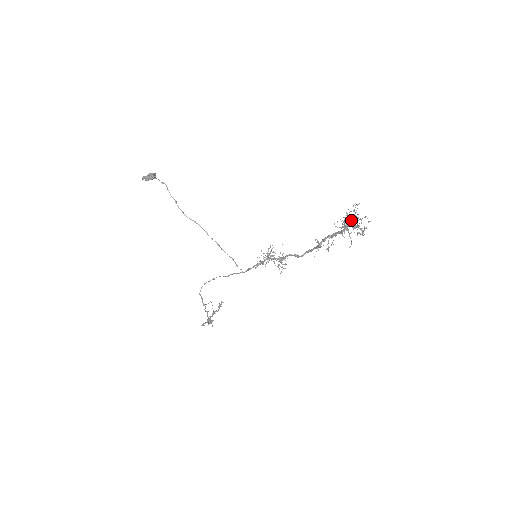
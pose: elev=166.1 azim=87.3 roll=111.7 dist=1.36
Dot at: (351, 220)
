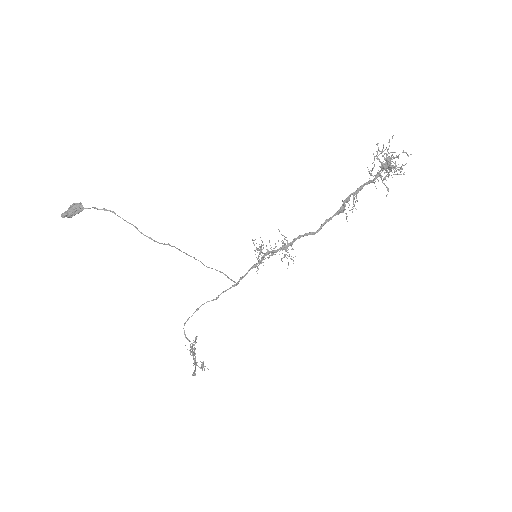
Dot at: occluded
